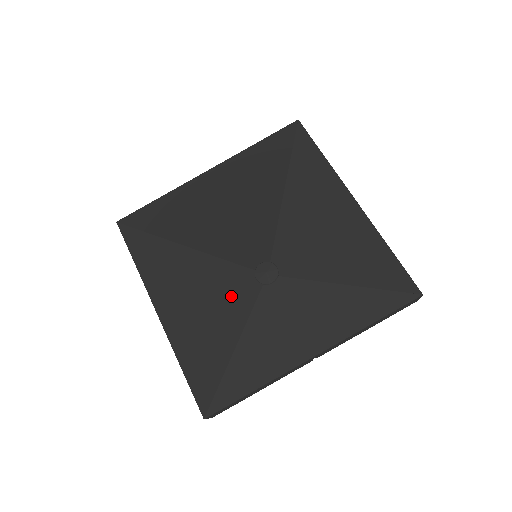
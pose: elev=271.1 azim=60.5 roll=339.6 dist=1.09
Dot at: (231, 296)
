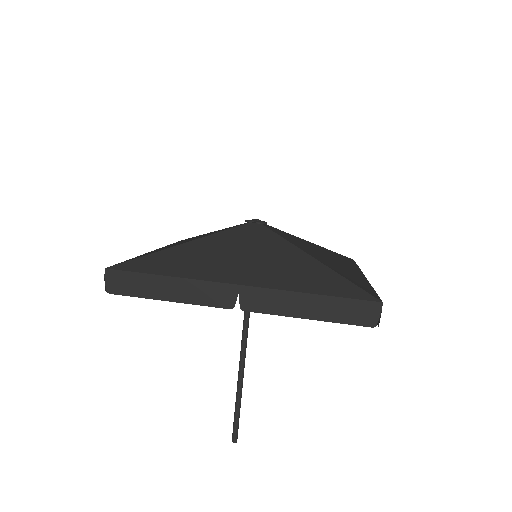
Dot at: occluded
